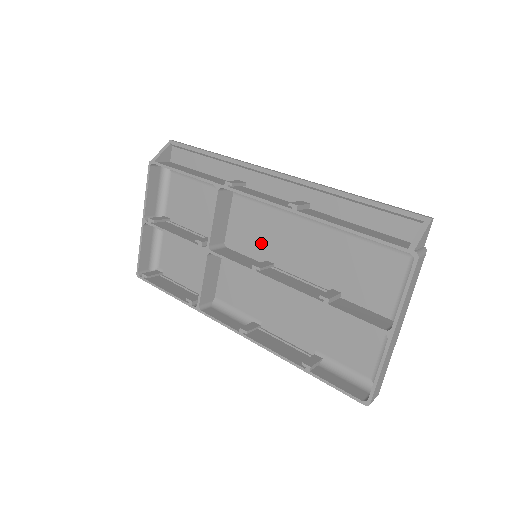
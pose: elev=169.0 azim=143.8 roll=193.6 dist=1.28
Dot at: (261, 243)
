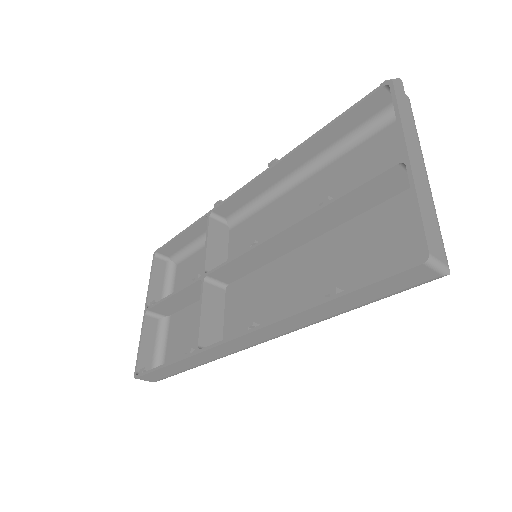
Dot at: occluded
